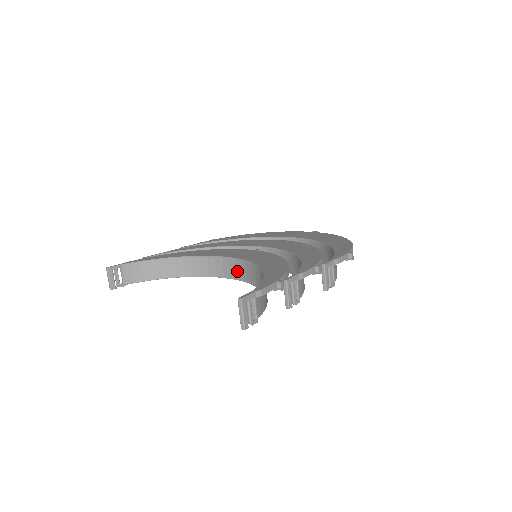
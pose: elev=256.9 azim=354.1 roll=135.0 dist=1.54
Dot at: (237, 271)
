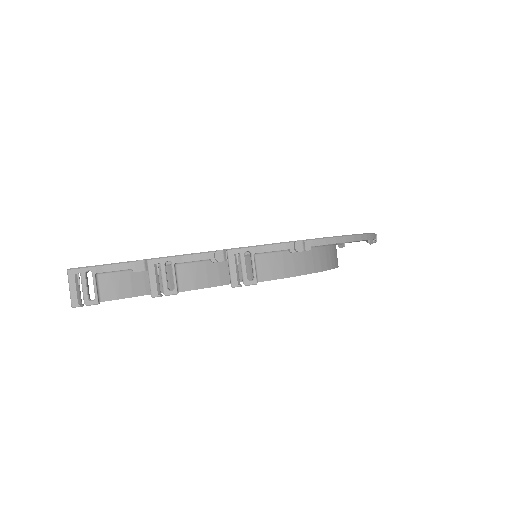
Dot at: occluded
